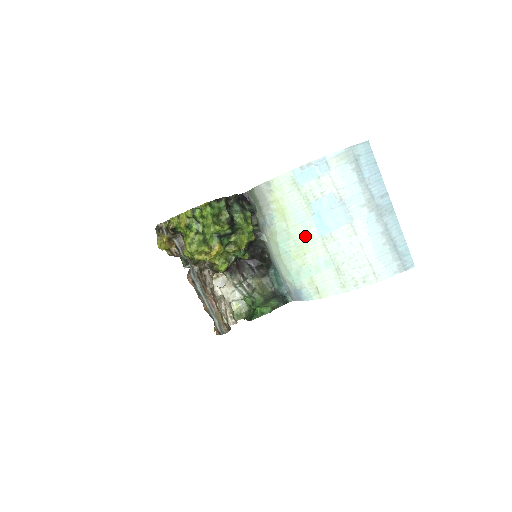
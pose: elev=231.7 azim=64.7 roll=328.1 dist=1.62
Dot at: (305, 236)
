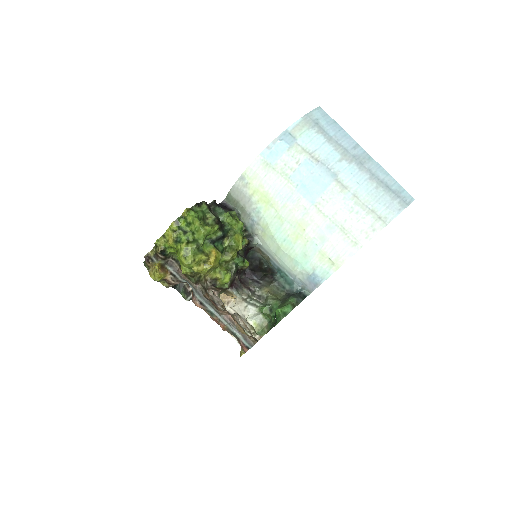
Dot at: (297, 211)
